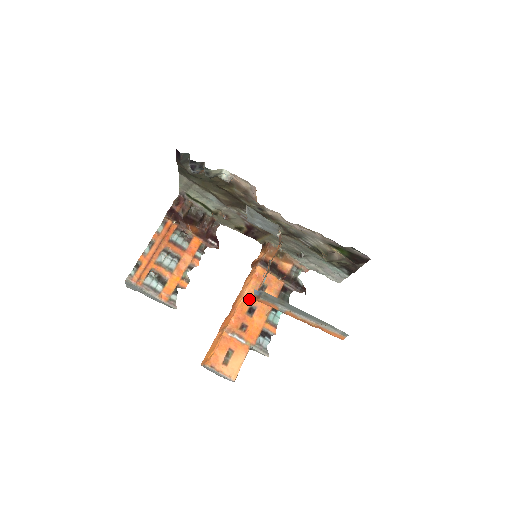
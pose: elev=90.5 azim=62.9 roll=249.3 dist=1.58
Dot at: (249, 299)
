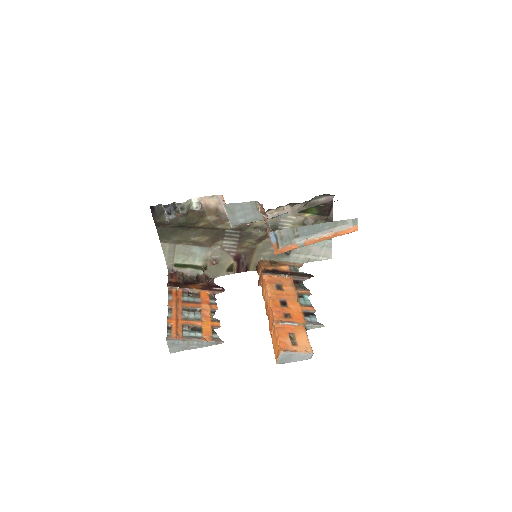
Dot at: (275, 297)
